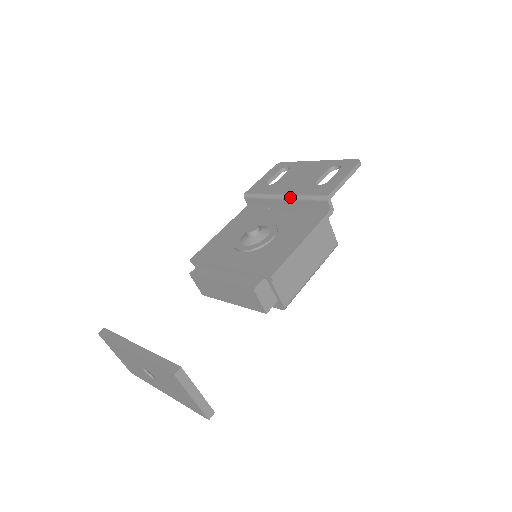
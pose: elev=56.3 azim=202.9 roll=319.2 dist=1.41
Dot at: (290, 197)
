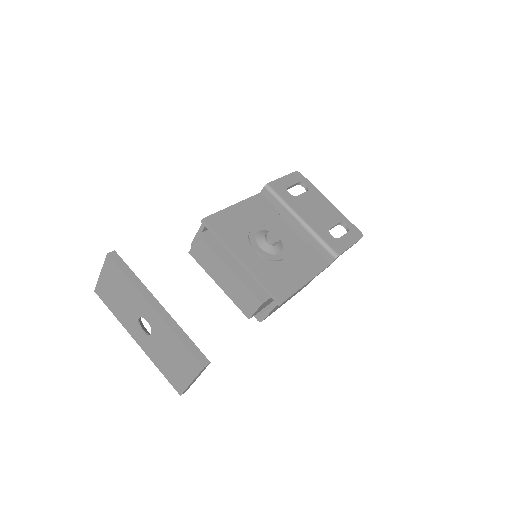
Dot at: (308, 227)
